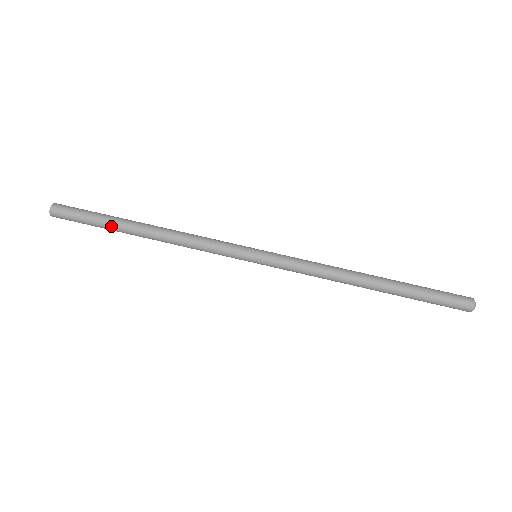
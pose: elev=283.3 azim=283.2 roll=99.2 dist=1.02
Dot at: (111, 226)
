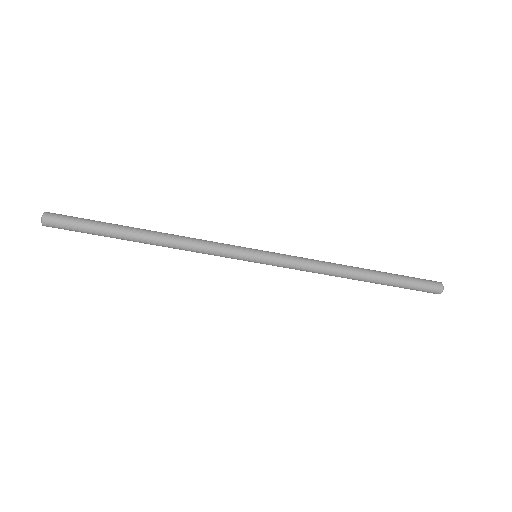
Dot at: (112, 236)
